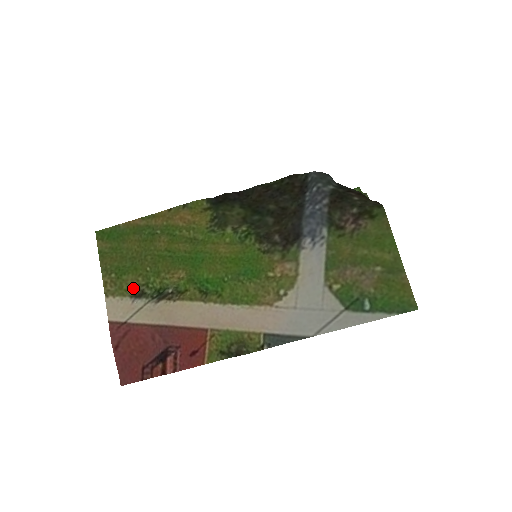
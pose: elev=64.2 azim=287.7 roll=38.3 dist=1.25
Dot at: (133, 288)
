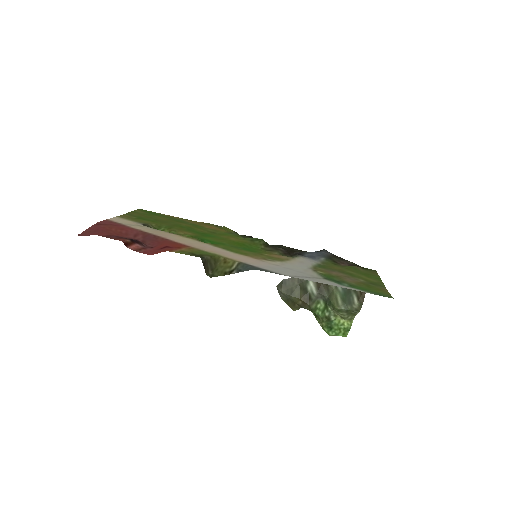
Dot at: (144, 222)
